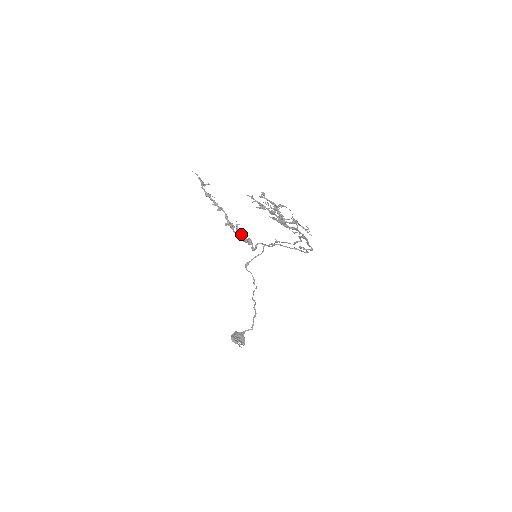
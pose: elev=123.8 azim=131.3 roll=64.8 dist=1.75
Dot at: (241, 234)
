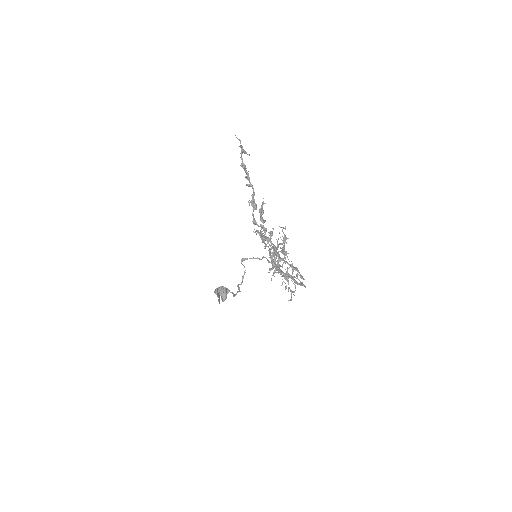
Dot at: occluded
